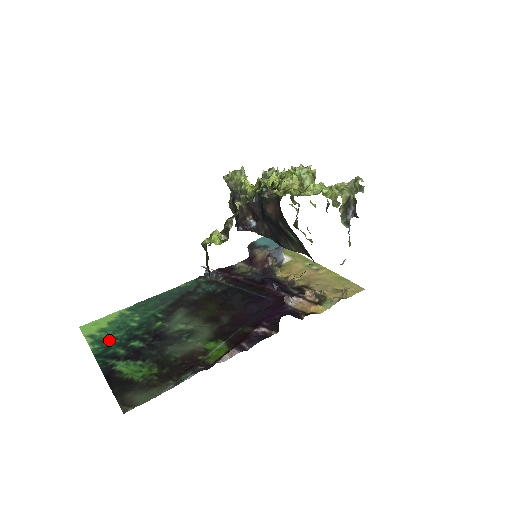
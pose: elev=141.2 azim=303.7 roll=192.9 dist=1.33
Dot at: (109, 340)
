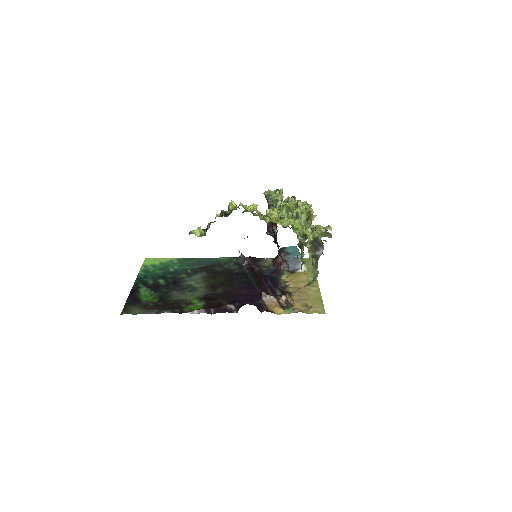
Dot at: (151, 273)
